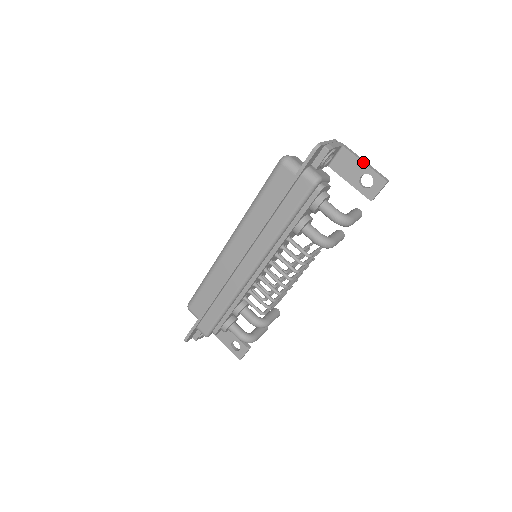
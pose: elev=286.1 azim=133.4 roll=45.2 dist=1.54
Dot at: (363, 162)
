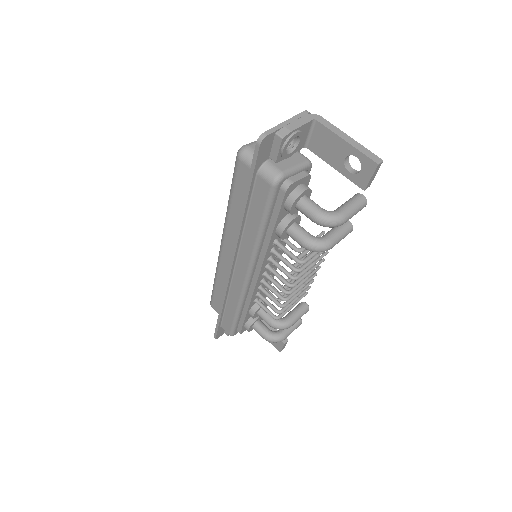
Dot at: (343, 139)
